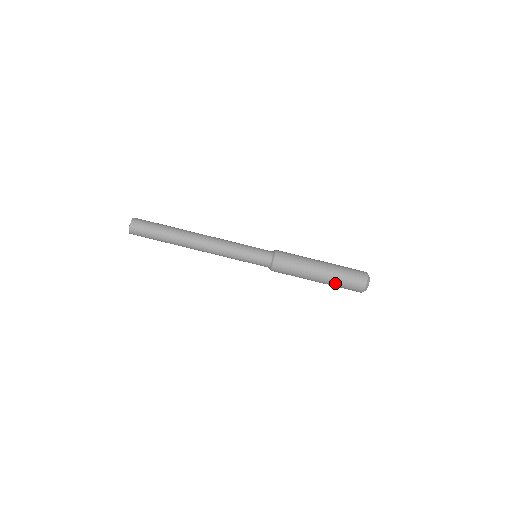
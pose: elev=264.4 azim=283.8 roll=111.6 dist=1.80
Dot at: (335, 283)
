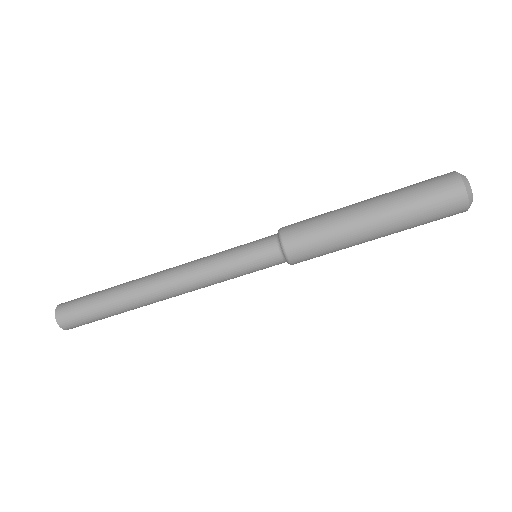
Dot at: (409, 226)
